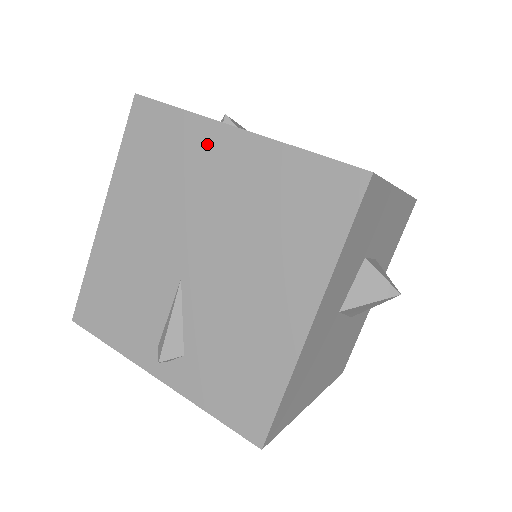
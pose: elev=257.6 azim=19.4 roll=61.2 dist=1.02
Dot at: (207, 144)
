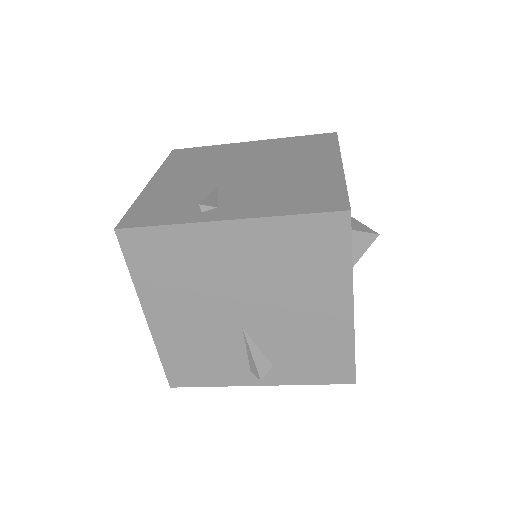
Dot at: (207, 240)
